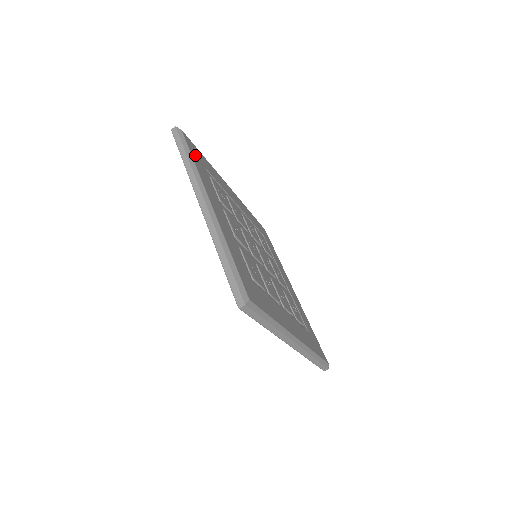
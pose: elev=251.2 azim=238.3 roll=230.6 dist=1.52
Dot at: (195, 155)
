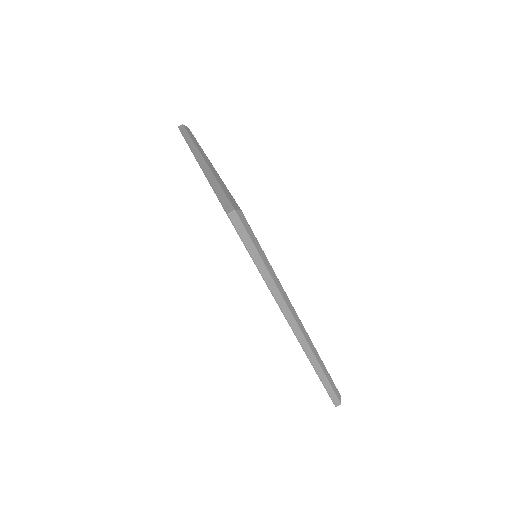
Dot at: occluded
